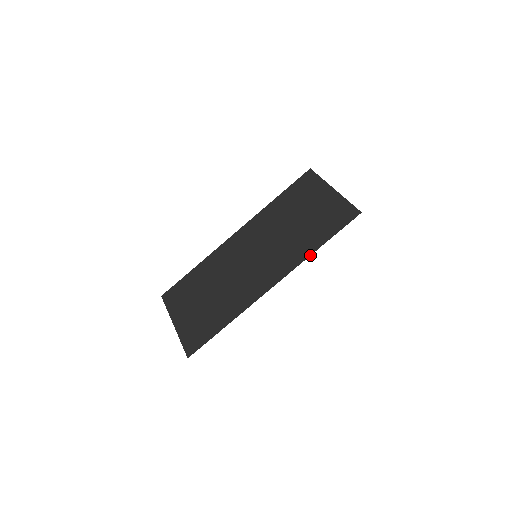
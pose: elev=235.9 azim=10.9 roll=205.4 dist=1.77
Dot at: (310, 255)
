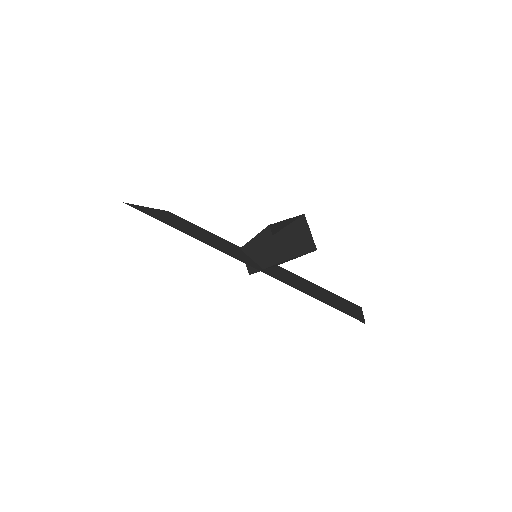
Dot at: (291, 286)
